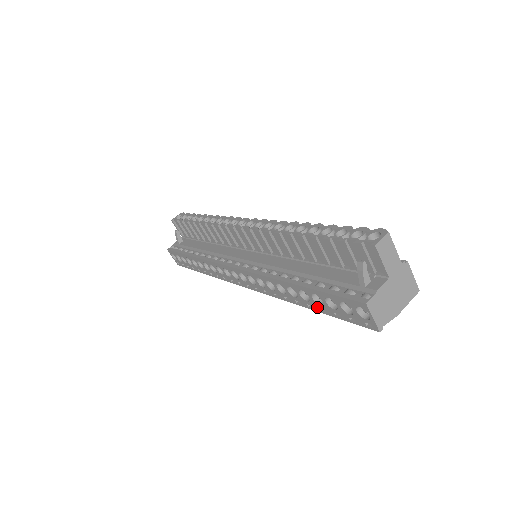
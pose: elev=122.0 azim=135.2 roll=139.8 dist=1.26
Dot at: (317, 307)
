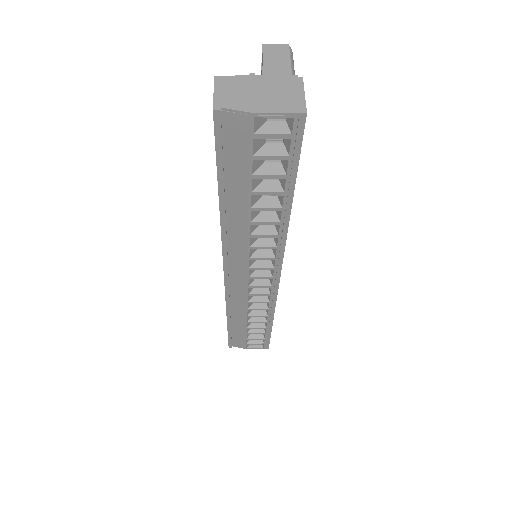
Dot at: occluded
